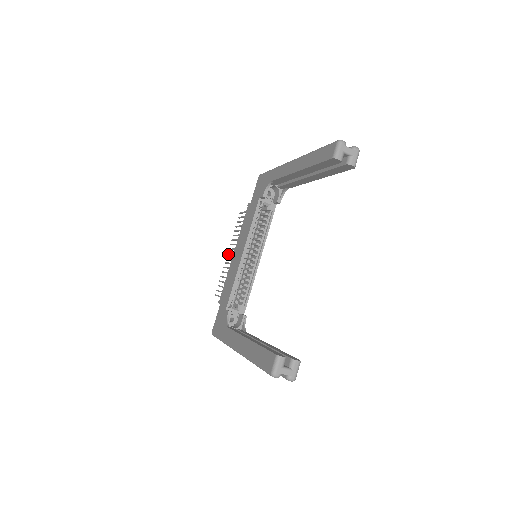
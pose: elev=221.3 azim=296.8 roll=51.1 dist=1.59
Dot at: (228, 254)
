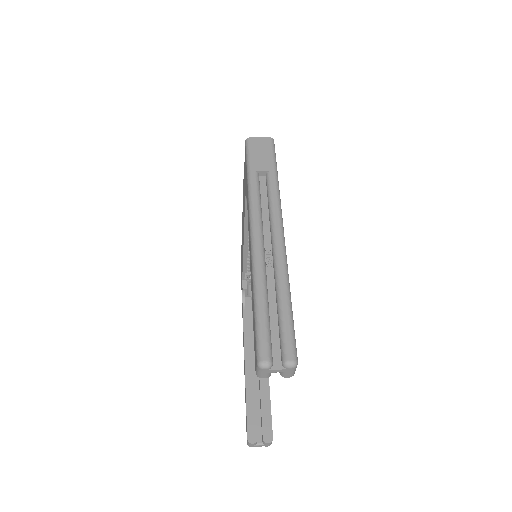
Dot at: occluded
